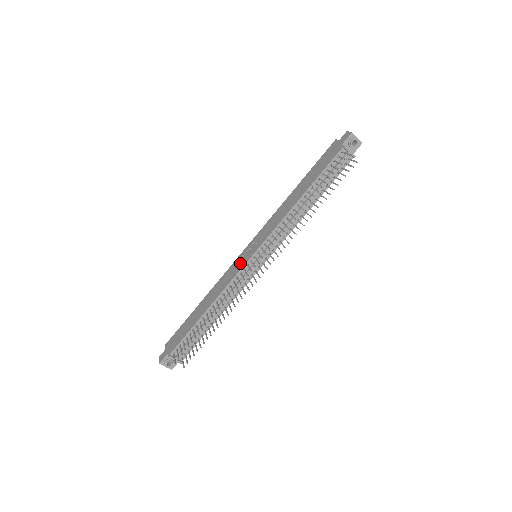
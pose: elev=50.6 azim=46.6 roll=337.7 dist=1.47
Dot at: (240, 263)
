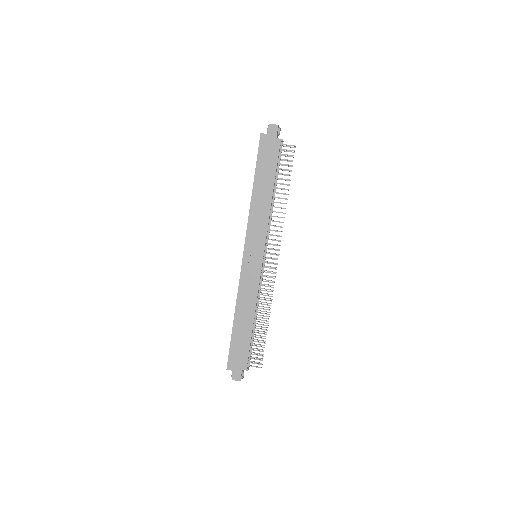
Dot at: (253, 270)
